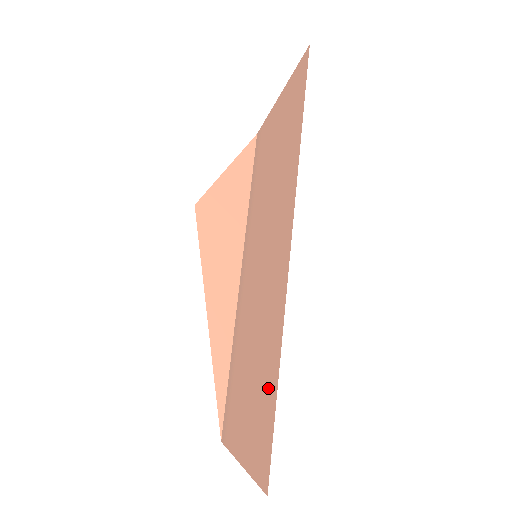
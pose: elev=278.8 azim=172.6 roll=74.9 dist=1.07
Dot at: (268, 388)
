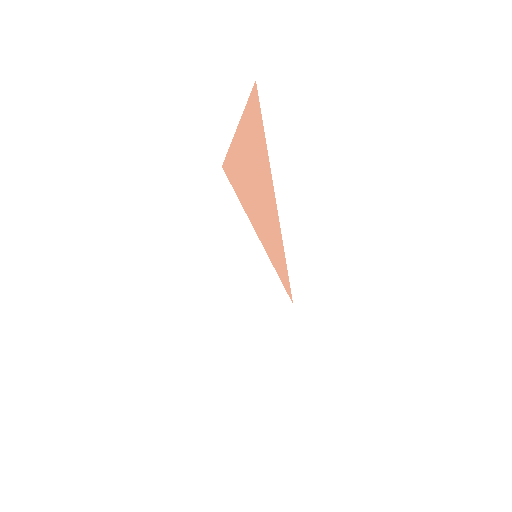
Dot at: occluded
